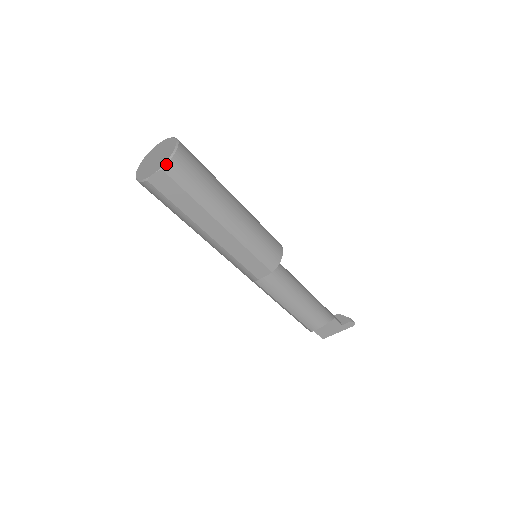
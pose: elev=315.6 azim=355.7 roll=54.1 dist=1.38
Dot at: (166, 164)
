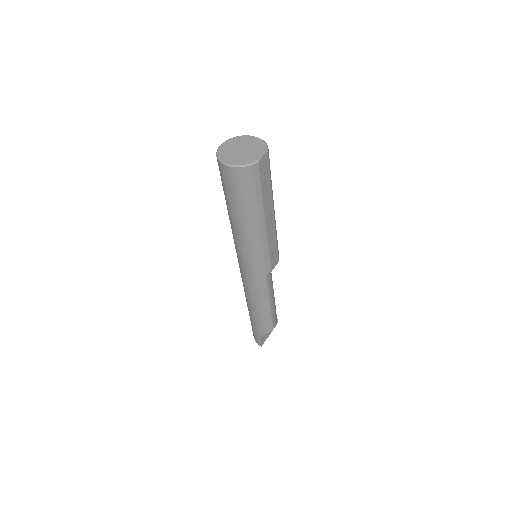
Dot at: occluded
